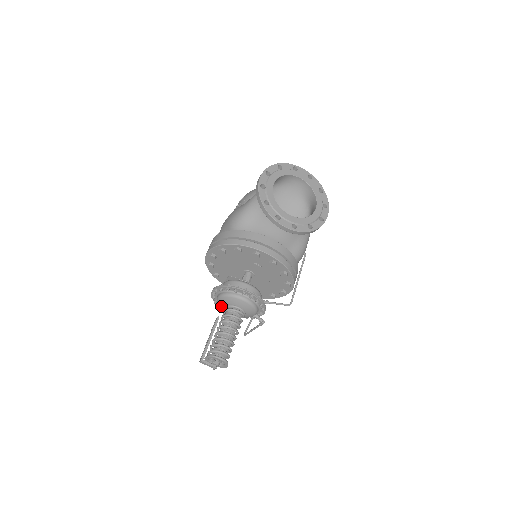
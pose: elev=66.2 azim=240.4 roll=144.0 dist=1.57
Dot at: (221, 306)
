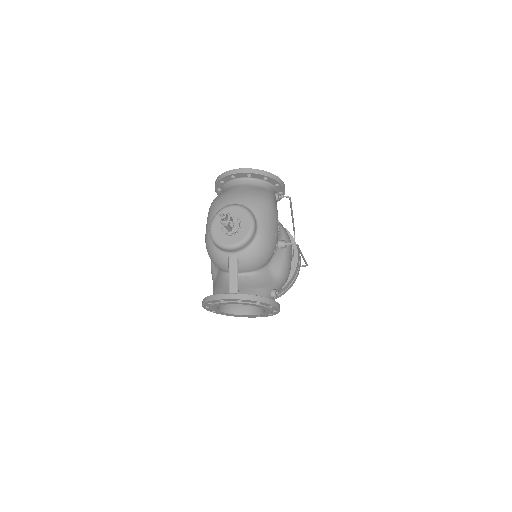
Dot at: occluded
